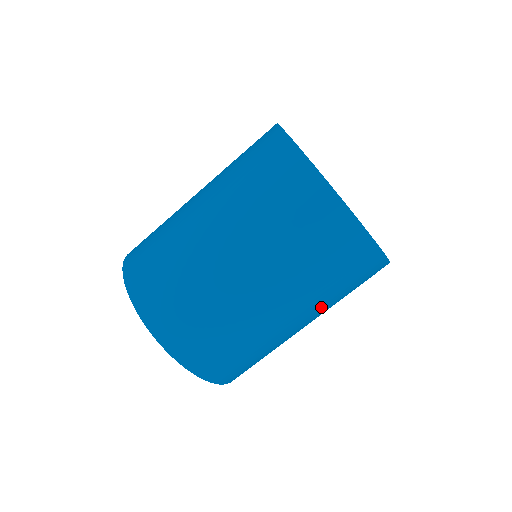
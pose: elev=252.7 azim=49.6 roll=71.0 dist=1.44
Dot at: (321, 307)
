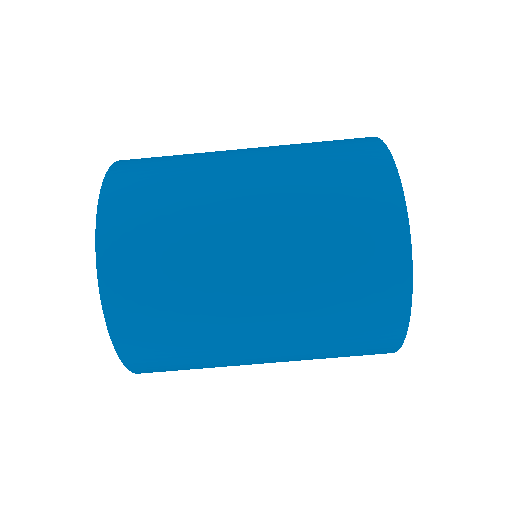
Dot at: (298, 313)
